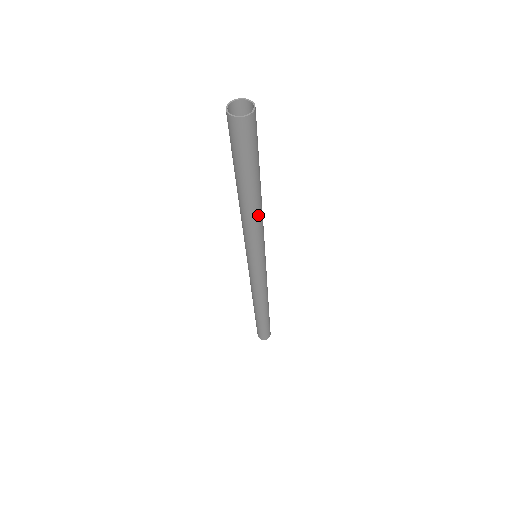
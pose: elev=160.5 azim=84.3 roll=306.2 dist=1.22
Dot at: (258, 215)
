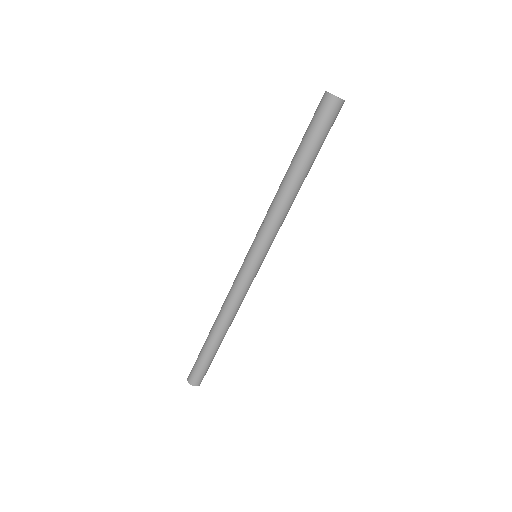
Dot at: occluded
